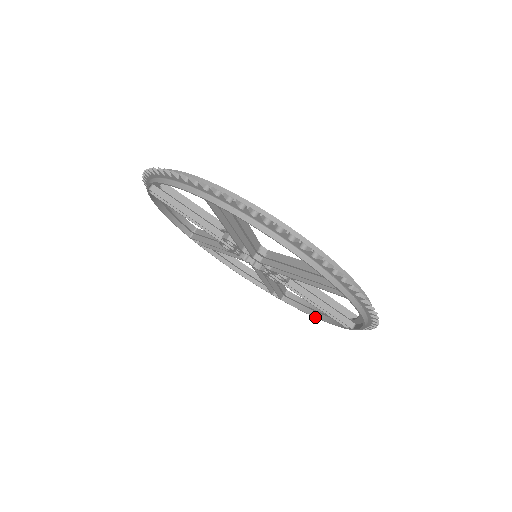
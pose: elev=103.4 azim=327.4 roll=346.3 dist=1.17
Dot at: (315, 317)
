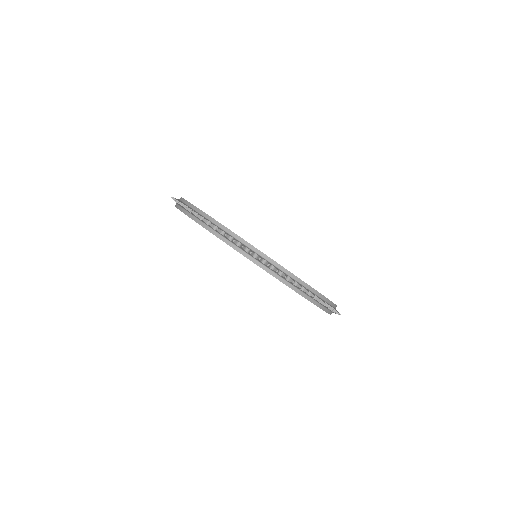
Dot at: occluded
